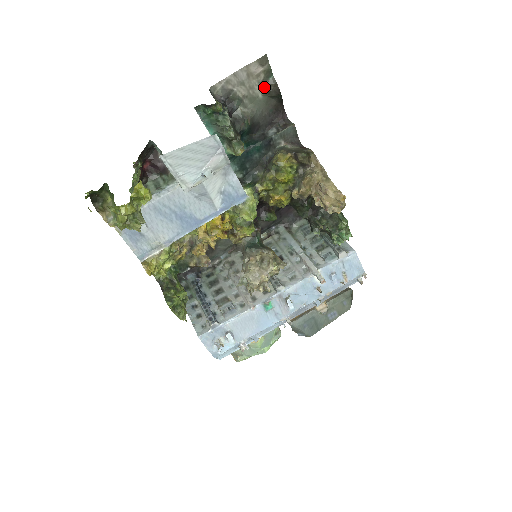
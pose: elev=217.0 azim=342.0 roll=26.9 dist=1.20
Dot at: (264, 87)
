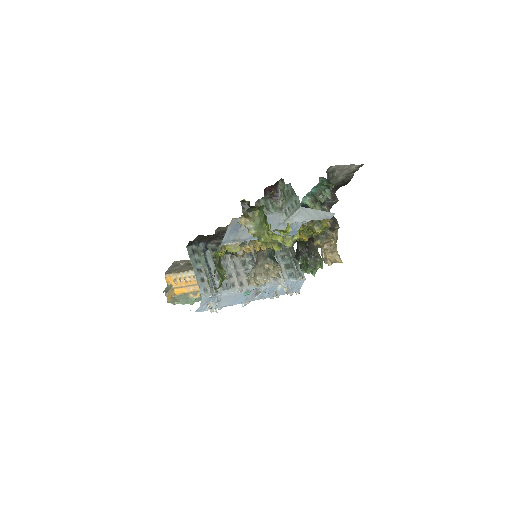
Dot at: (346, 176)
